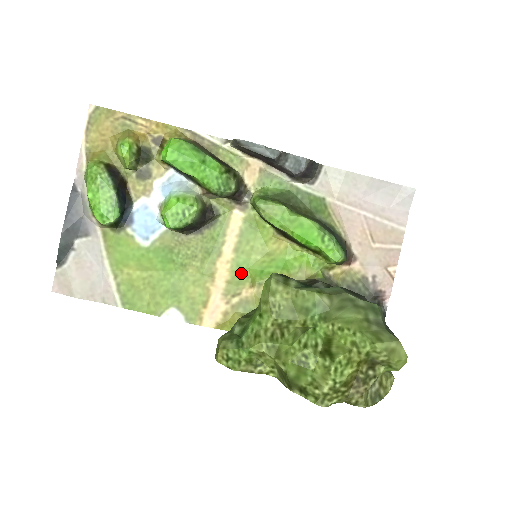
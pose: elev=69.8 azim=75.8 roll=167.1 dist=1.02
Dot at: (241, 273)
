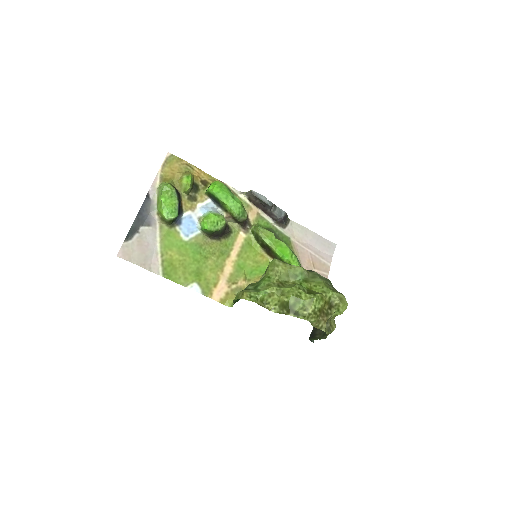
Dot at: (239, 270)
